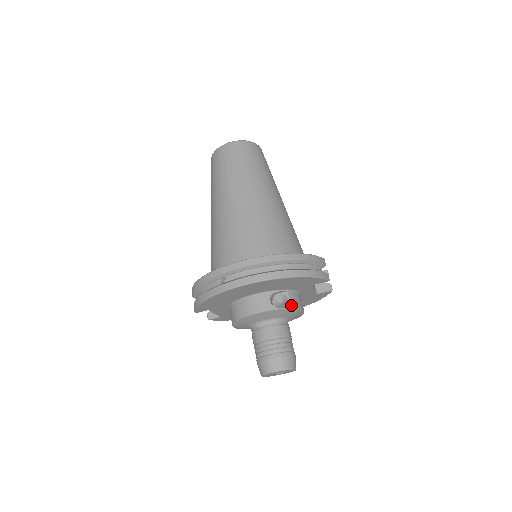
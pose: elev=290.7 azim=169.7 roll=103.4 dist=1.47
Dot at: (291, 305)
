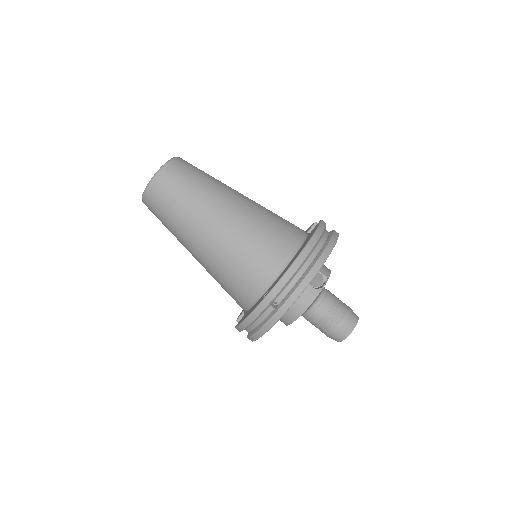
Dot at: (326, 276)
